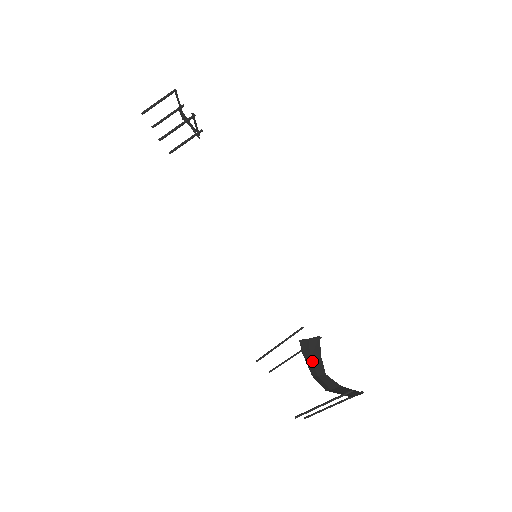
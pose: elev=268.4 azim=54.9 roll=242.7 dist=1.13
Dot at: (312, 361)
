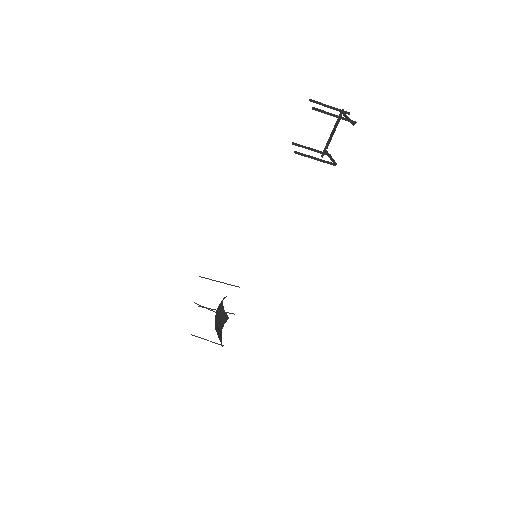
Dot at: (223, 299)
